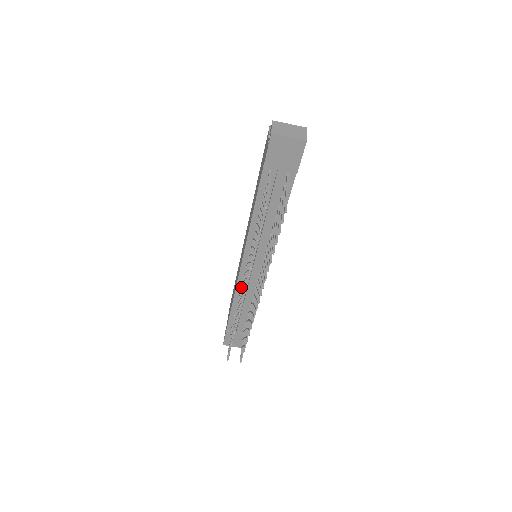
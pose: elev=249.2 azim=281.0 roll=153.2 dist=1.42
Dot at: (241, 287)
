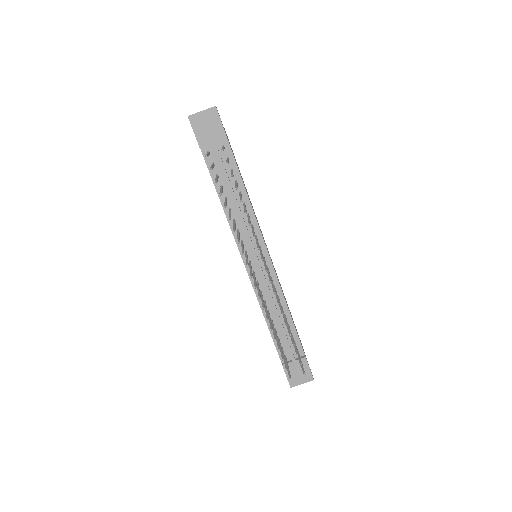
Dot at: (260, 292)
